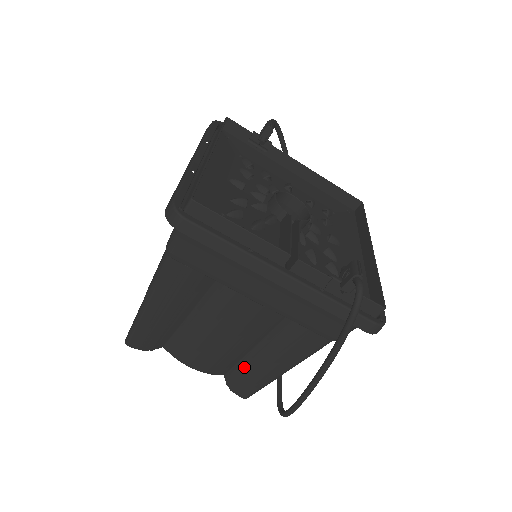
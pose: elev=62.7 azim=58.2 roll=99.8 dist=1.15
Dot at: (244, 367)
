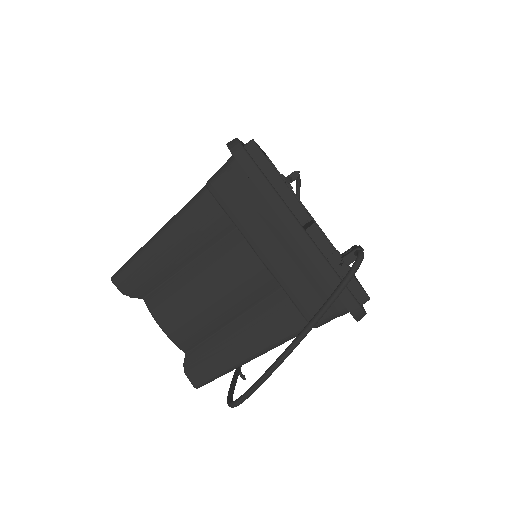
Dot at: (212, 344)
